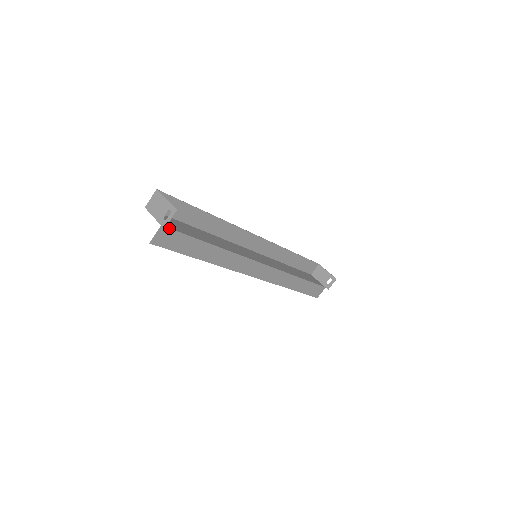
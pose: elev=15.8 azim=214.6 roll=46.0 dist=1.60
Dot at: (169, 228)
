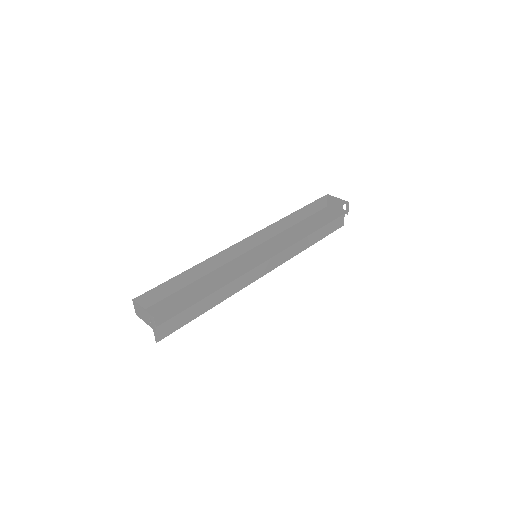
Dot at: (161, 324)
